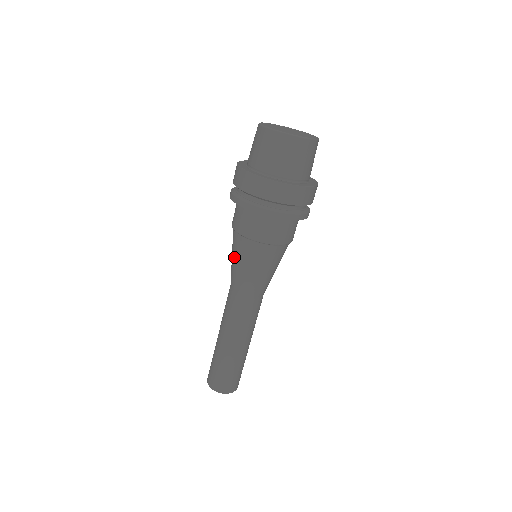
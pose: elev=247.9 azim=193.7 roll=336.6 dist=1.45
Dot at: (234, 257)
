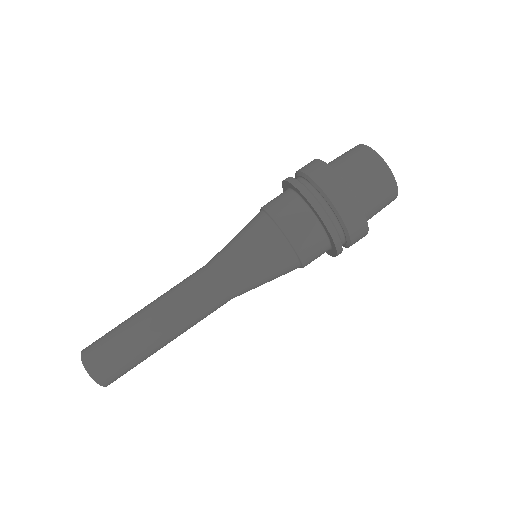
Dot at: (253, 252)
